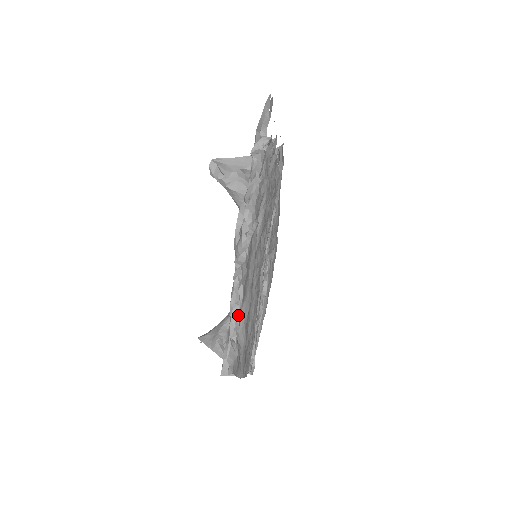
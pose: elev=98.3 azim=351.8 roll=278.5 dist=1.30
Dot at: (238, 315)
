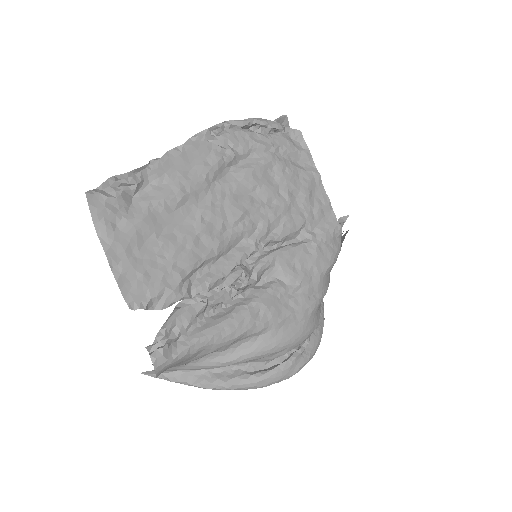
Dot at: (142, 170)
